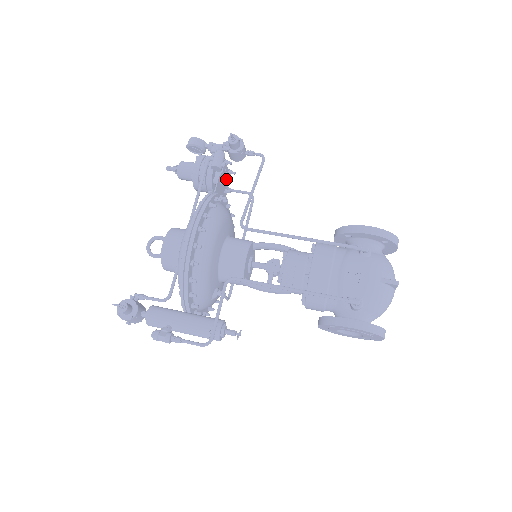
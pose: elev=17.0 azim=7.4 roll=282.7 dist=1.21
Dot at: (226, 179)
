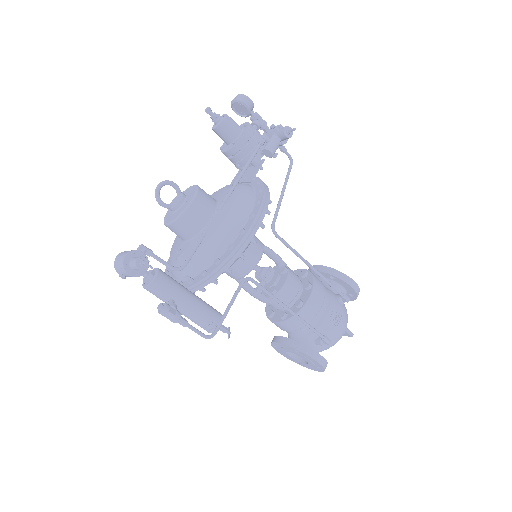
Dot at: occluded
